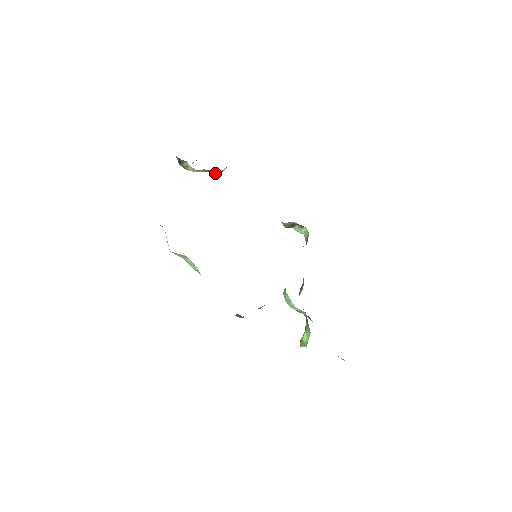
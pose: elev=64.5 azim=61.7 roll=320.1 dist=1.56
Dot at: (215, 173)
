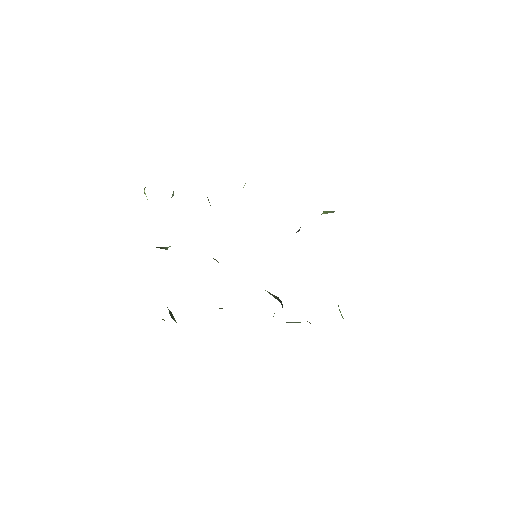
Dot at: occluded
